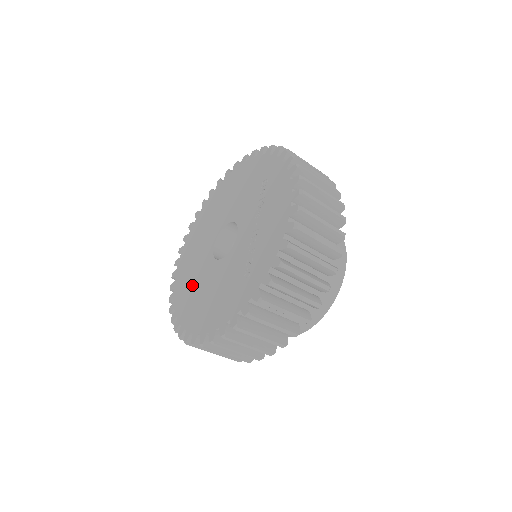
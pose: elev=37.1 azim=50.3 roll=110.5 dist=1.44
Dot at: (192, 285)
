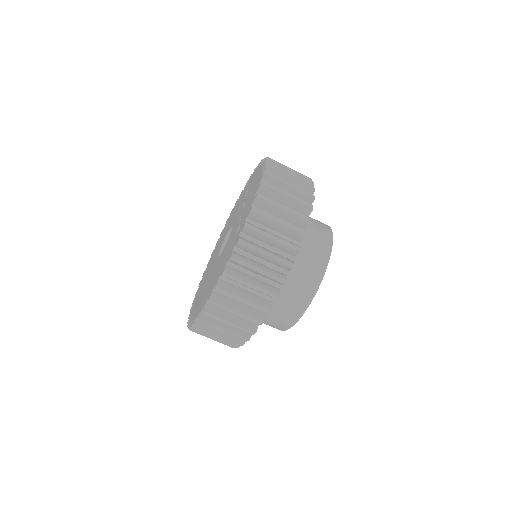
Dot at: (203, 290)
